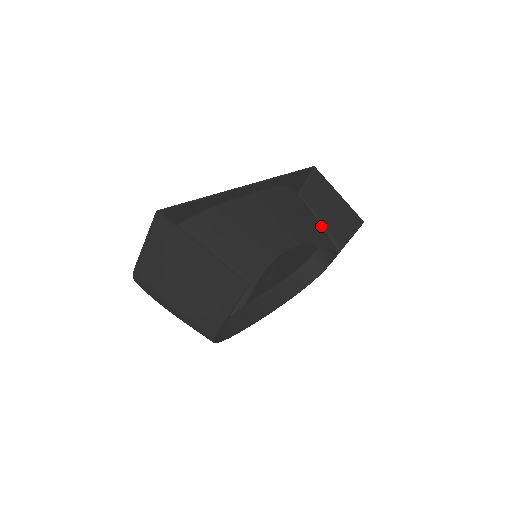
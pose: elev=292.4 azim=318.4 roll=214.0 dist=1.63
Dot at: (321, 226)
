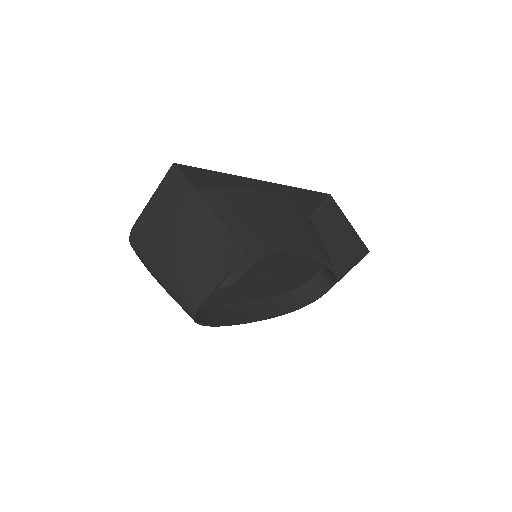
Dot at: occluded
